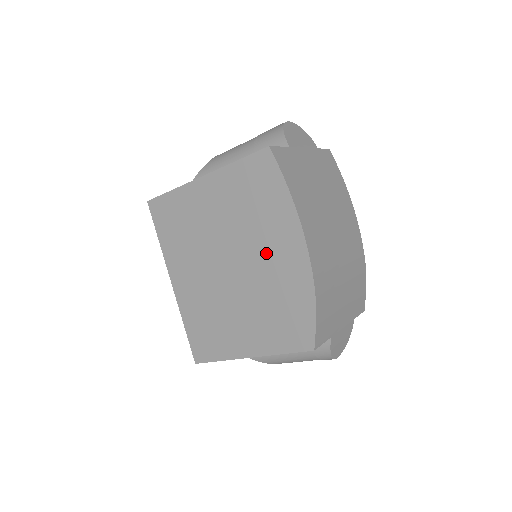
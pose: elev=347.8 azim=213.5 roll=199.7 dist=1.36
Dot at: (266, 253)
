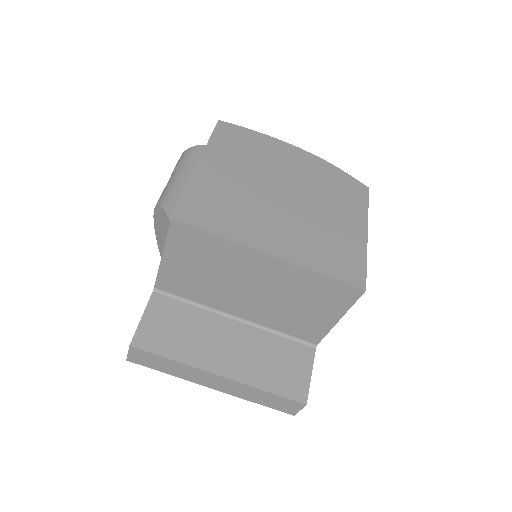
Dot at: (288, 167)
